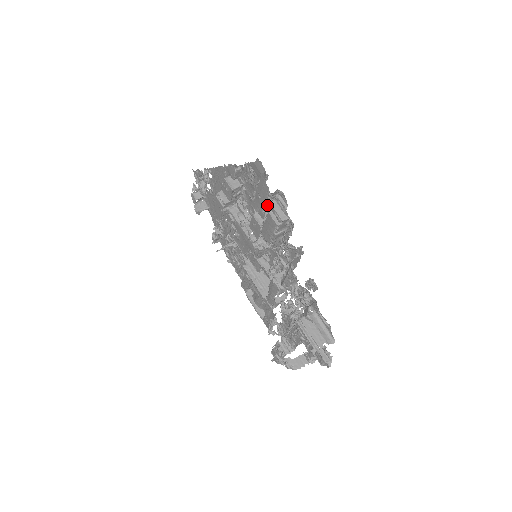
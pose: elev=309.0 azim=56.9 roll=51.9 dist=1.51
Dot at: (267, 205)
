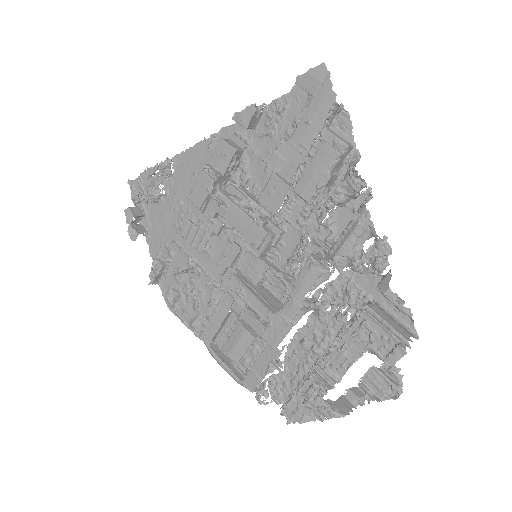
Dot at: (320, 132)
